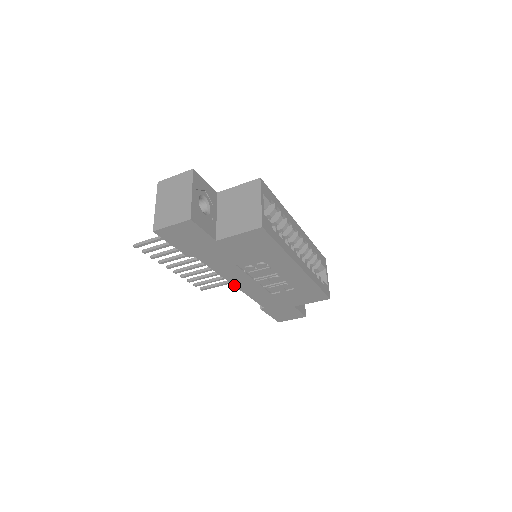
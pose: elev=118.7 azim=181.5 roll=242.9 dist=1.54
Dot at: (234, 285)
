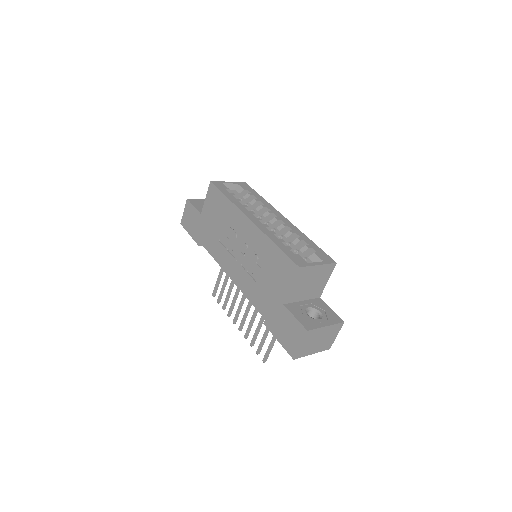
Dot at: (230, 277)
